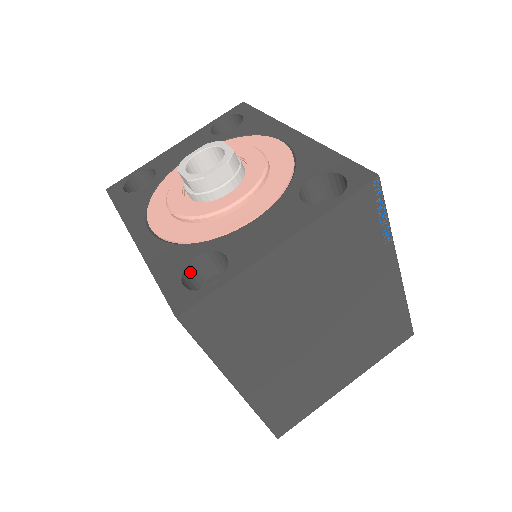
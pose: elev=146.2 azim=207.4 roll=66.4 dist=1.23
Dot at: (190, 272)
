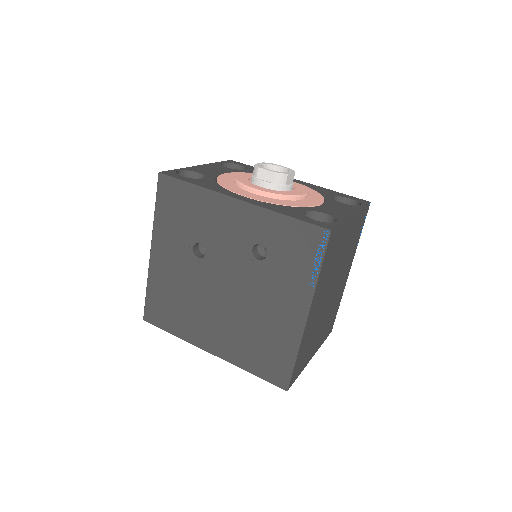
Dot at: occluded
